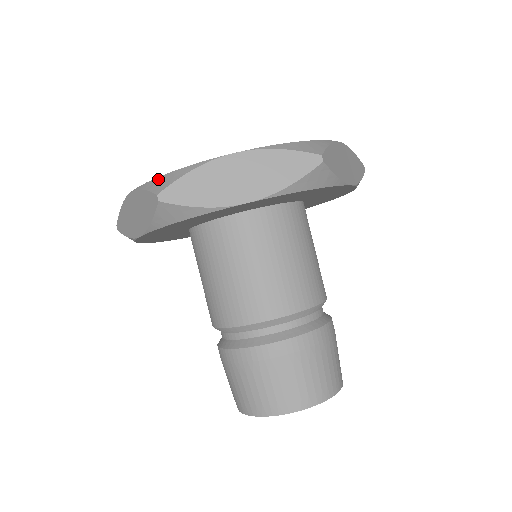
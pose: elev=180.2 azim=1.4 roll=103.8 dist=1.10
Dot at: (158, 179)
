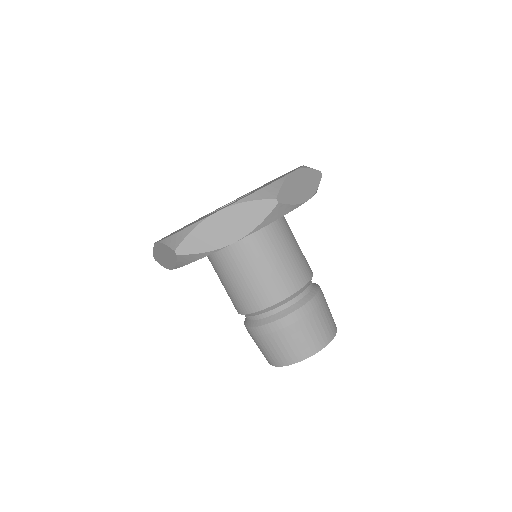
Dot at: (259, 192)
